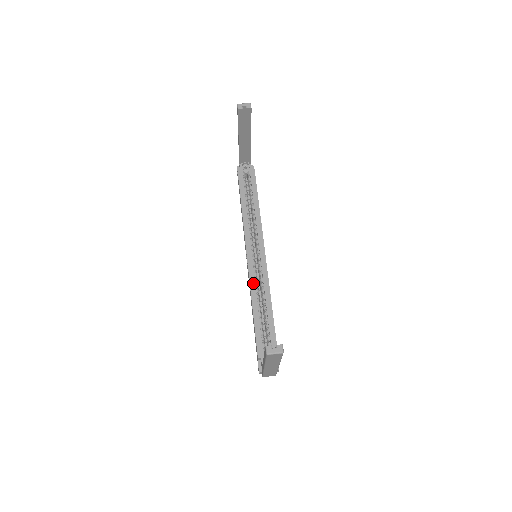
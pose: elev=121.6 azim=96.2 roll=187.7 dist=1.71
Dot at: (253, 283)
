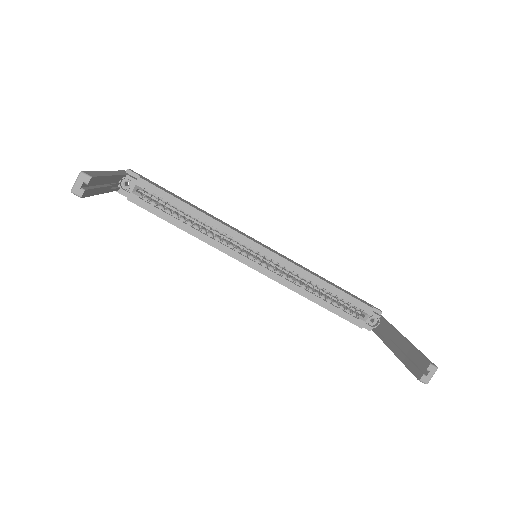
Dot at: (286, 282)
